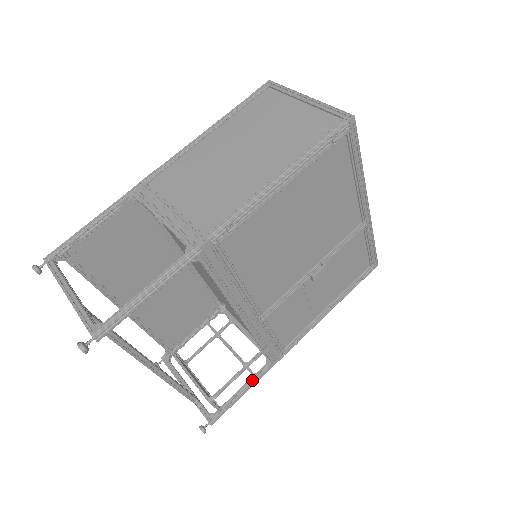
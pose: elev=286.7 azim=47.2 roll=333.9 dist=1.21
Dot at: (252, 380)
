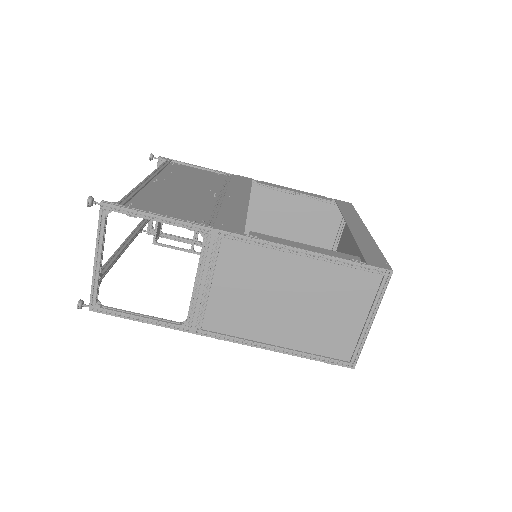
Dot at: occluded
